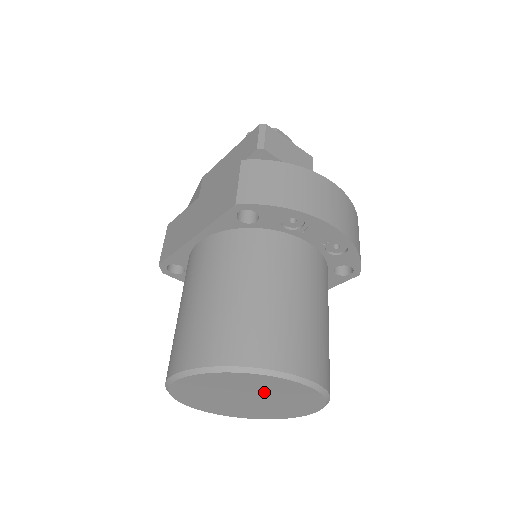
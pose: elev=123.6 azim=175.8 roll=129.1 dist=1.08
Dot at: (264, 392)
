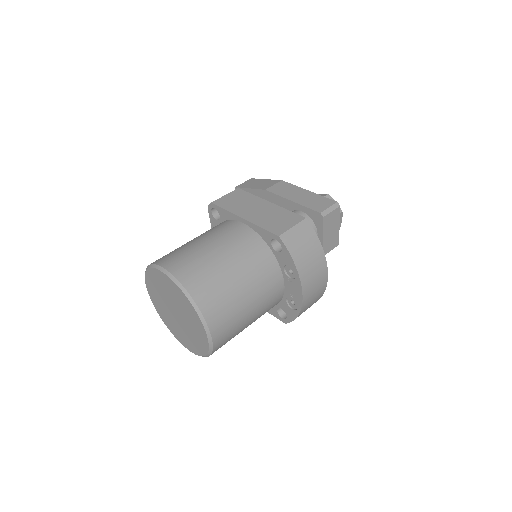
Dot at: (188, 321)
